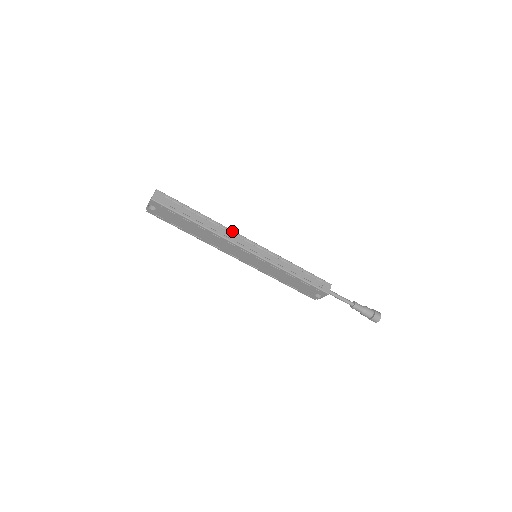
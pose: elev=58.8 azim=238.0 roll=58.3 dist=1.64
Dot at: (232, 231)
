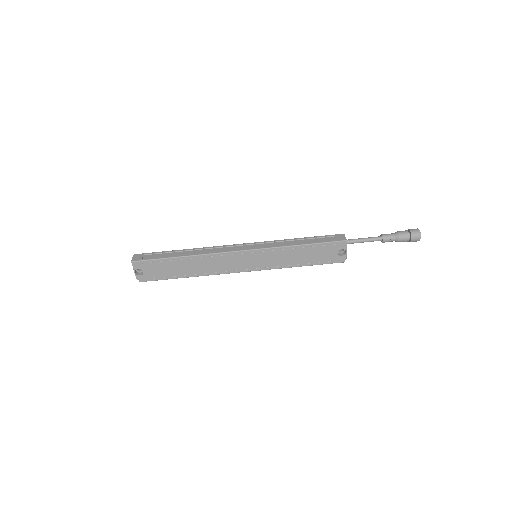
Dot at: (218, 246)
